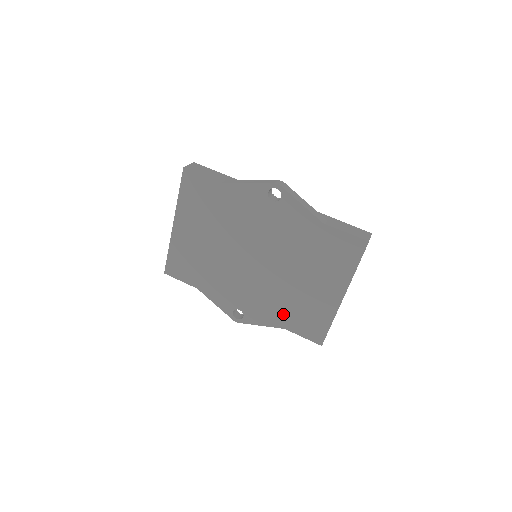
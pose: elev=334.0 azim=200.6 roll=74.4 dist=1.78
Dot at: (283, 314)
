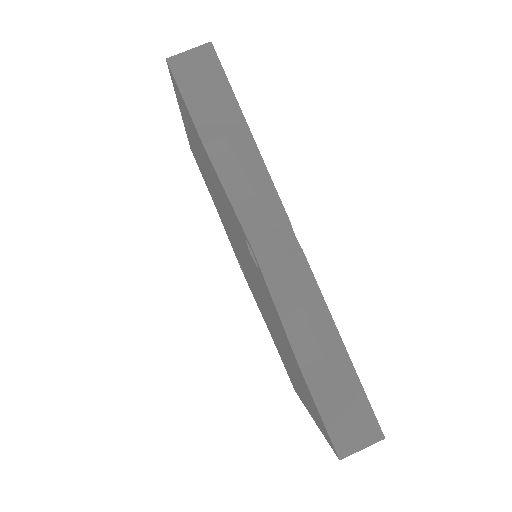
Dot at: (269, 329)
